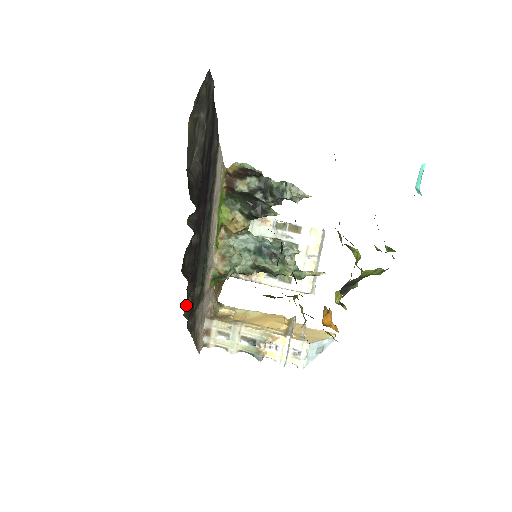
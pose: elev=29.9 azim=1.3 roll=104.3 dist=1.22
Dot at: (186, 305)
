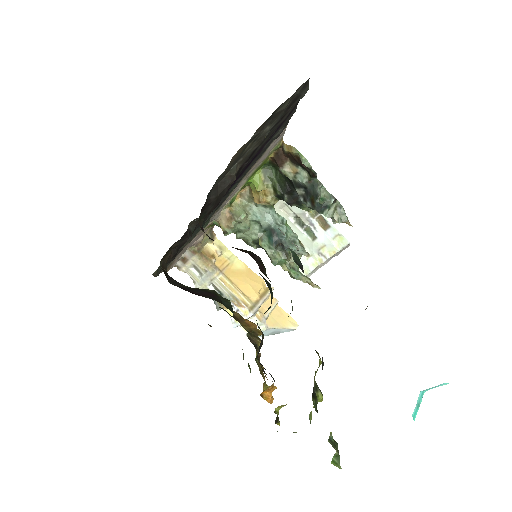
Dot at: occluded
